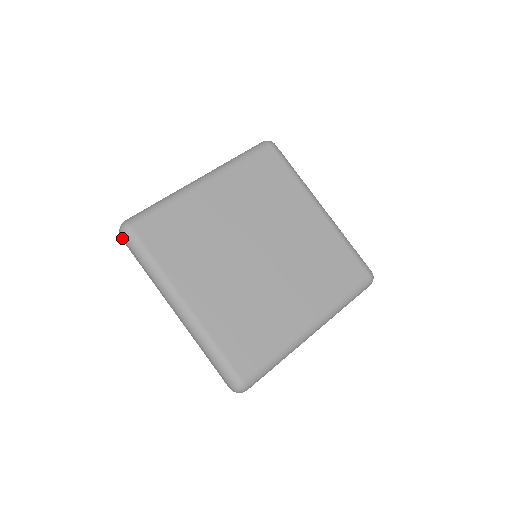
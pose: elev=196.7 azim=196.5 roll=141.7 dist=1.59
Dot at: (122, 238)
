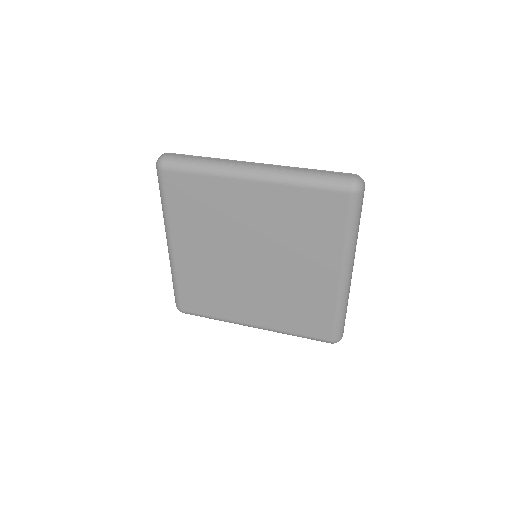
Dot at: occluded
